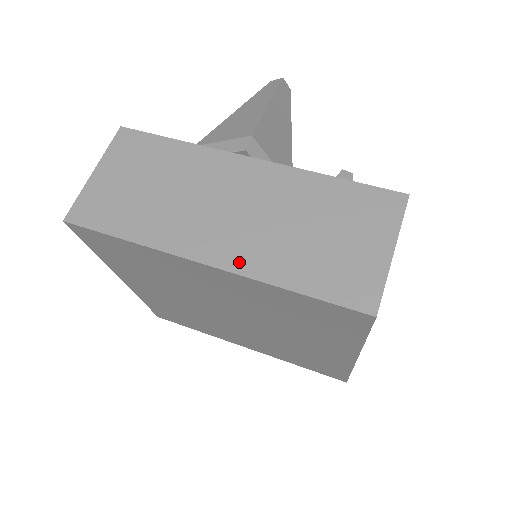
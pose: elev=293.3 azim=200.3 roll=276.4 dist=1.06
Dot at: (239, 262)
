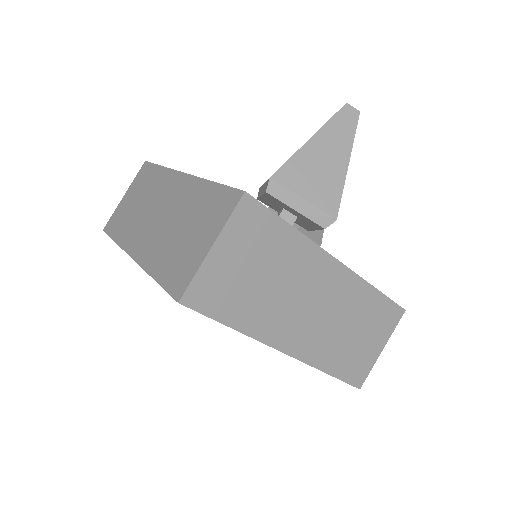
Dot at: (306, 353)
